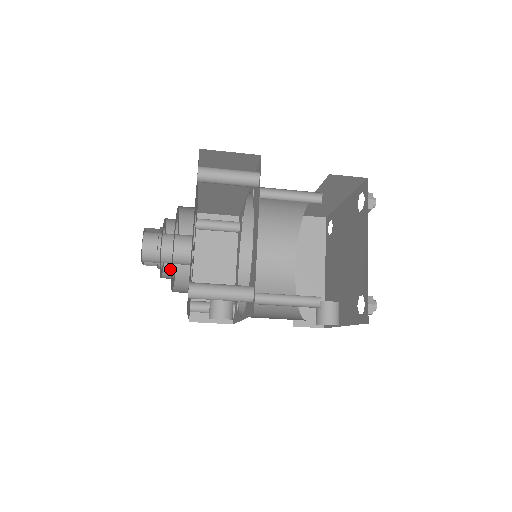
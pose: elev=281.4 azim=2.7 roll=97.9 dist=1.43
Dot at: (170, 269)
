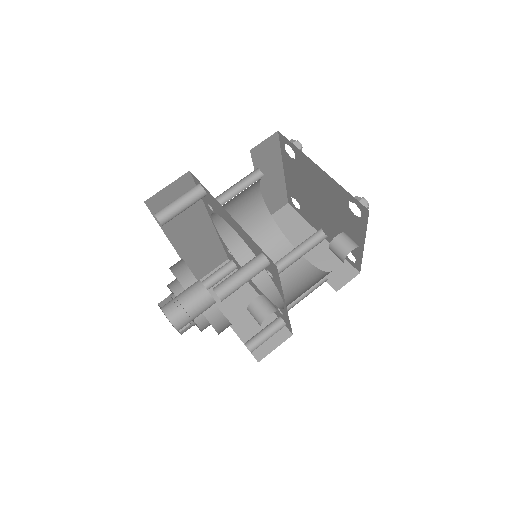
Dot at: (204, 324)
